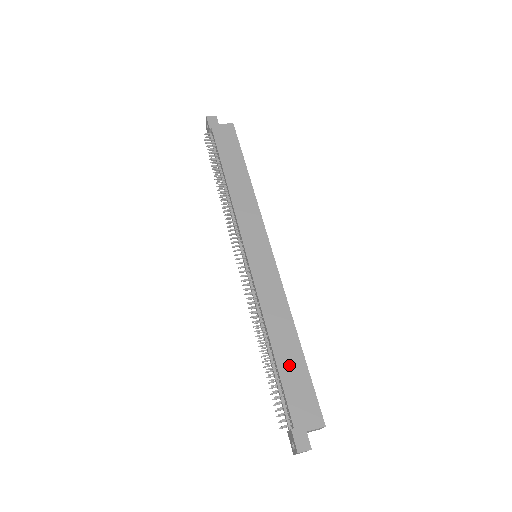
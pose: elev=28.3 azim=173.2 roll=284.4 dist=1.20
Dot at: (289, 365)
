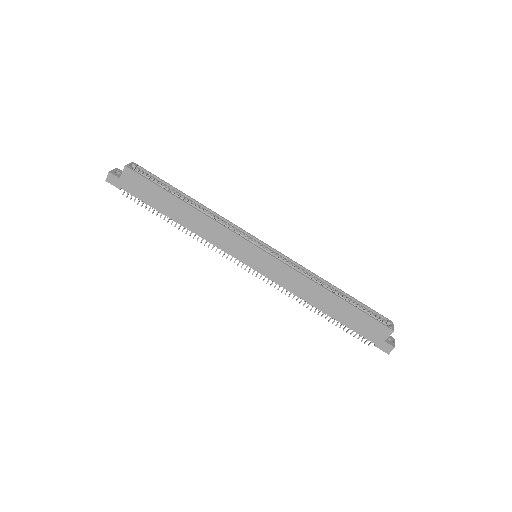
Dot at: (342, 314)
